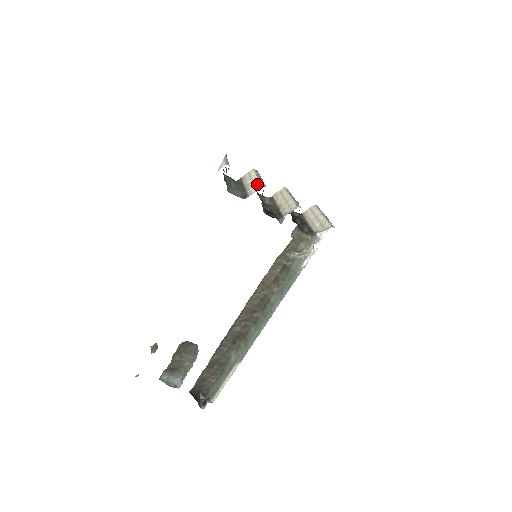
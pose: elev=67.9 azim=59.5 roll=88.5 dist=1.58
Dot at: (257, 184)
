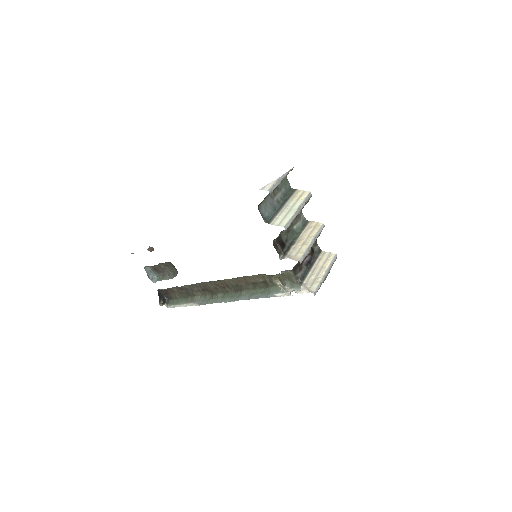
Dot at: (286, 218)
